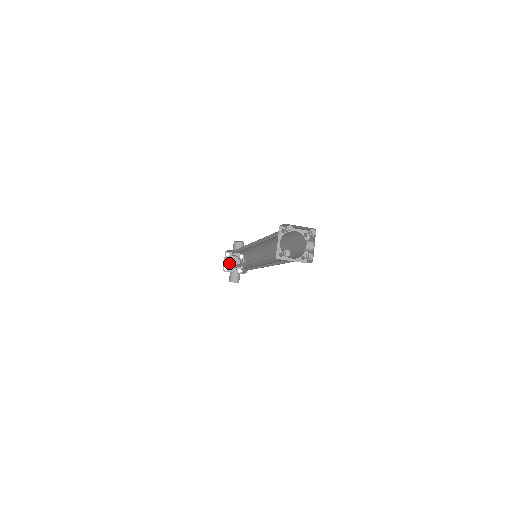
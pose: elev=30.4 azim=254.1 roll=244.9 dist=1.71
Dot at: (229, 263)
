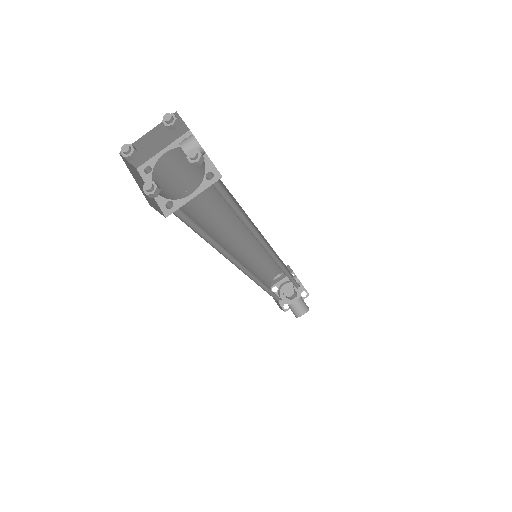
Dot at: (286, 297)
